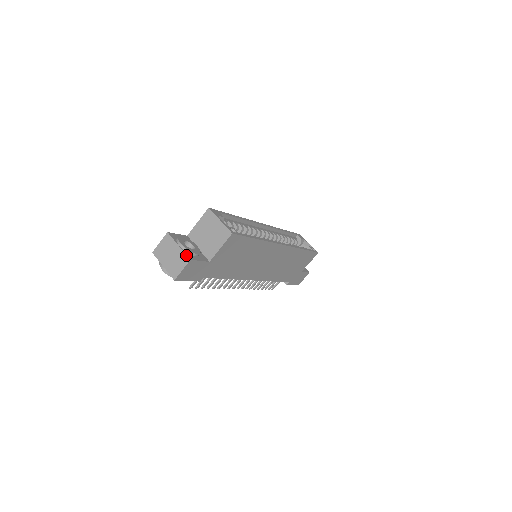
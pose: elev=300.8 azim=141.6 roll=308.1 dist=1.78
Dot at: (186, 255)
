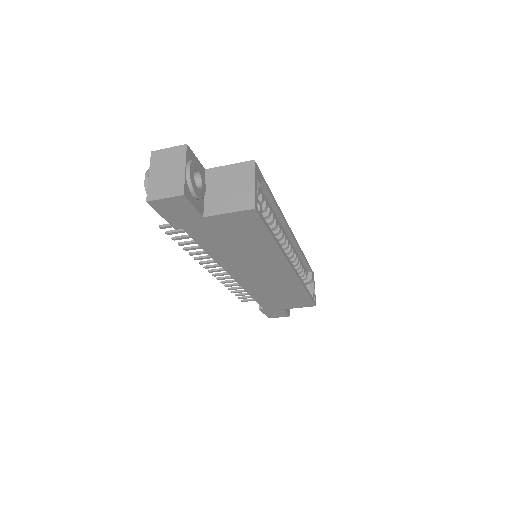
Dot at: (184, 185)
